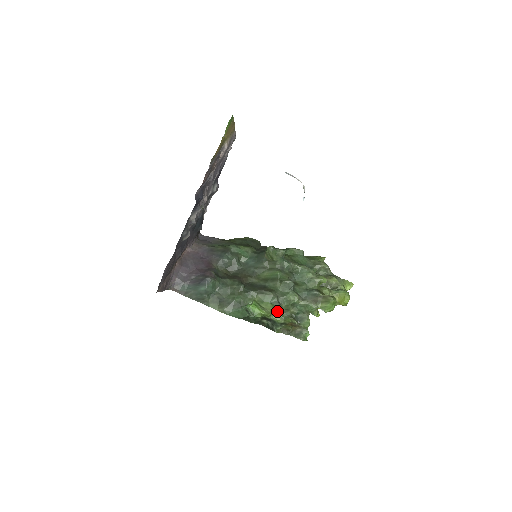
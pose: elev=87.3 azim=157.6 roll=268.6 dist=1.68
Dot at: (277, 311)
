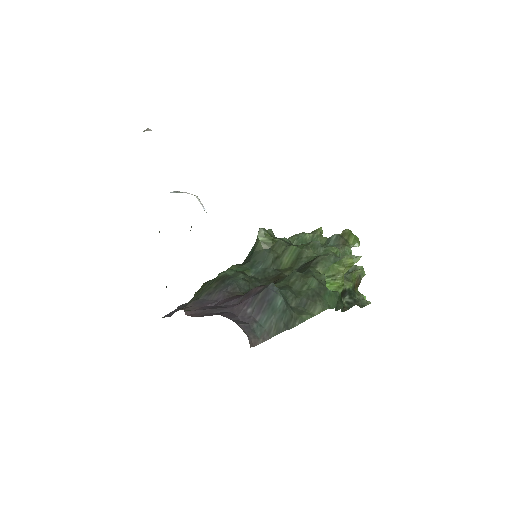
Dot at: (347, 263)
